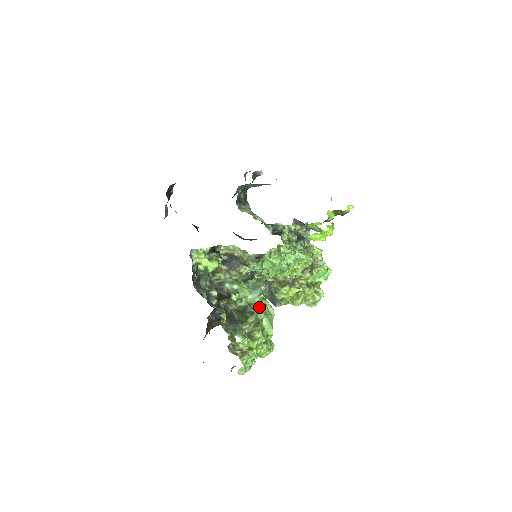
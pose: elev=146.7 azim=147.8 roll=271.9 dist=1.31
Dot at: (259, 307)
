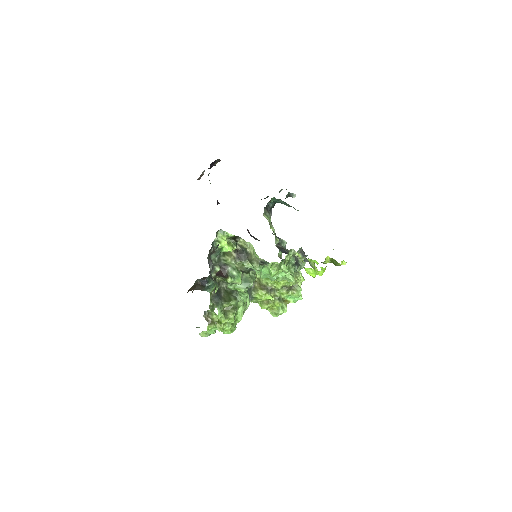
Dot at: (242, 297)
